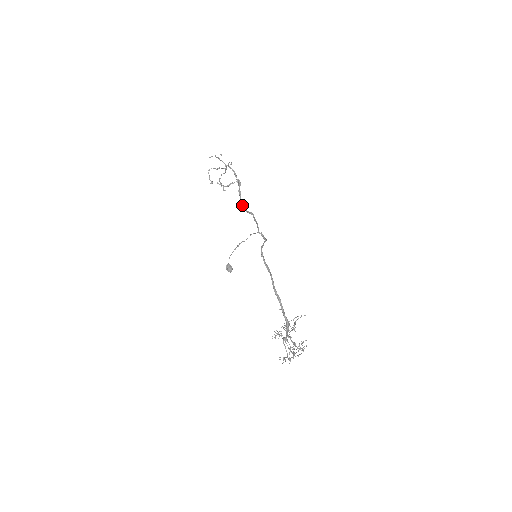
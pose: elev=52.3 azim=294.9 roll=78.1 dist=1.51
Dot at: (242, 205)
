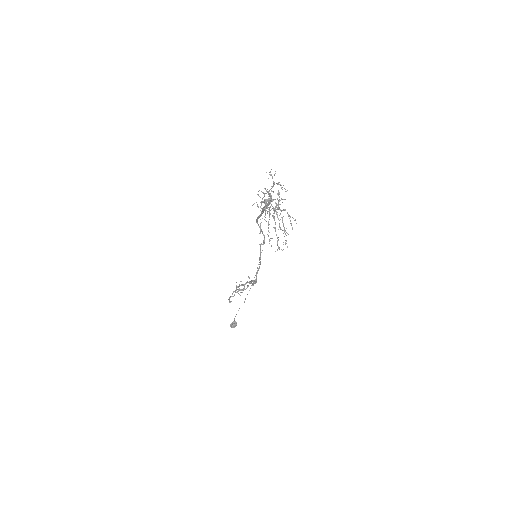
Dot at: occluded
